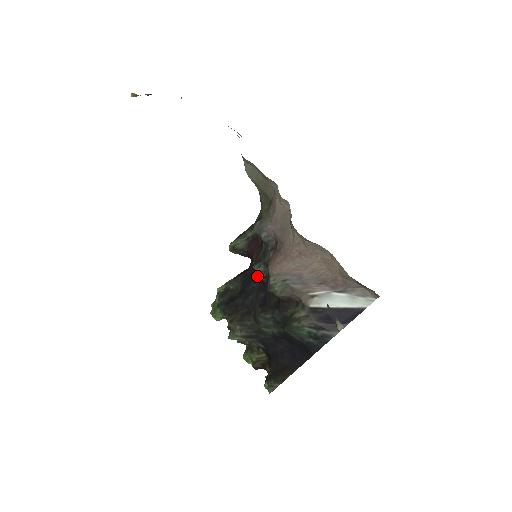
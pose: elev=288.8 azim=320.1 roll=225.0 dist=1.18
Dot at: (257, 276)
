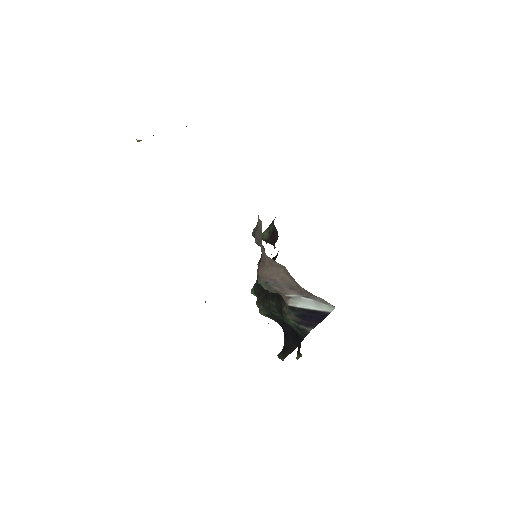
Dot at: occluded
